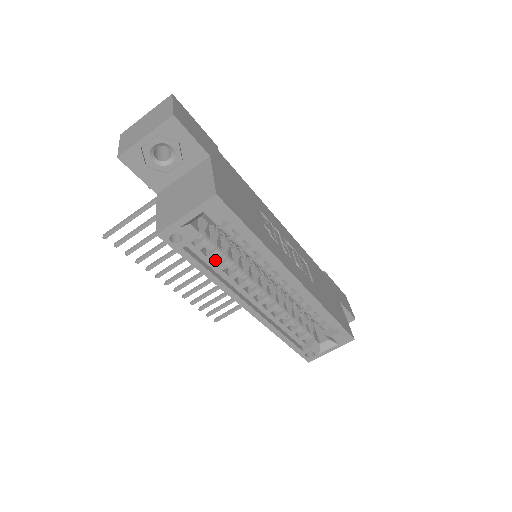
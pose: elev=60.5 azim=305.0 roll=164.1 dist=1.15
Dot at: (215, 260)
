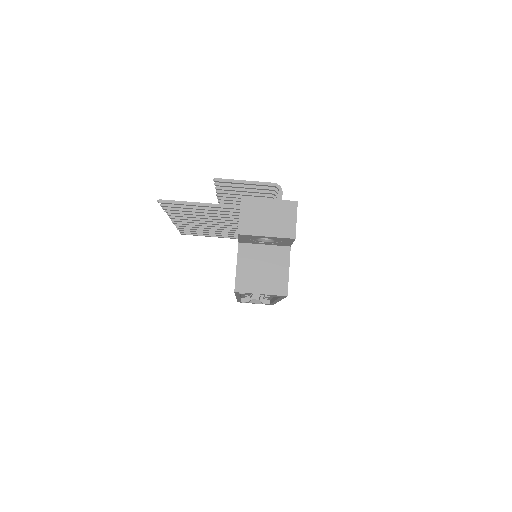
Dot at: occluded
